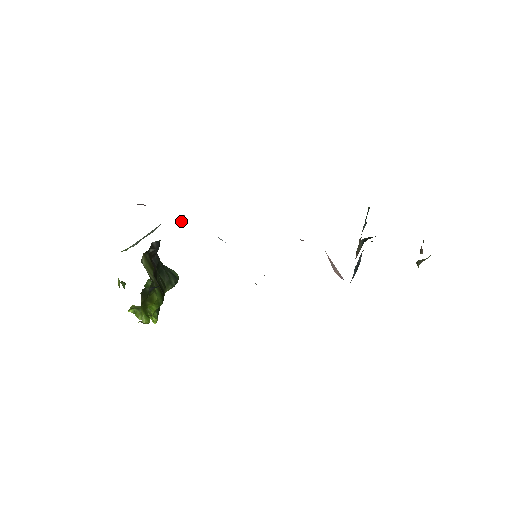
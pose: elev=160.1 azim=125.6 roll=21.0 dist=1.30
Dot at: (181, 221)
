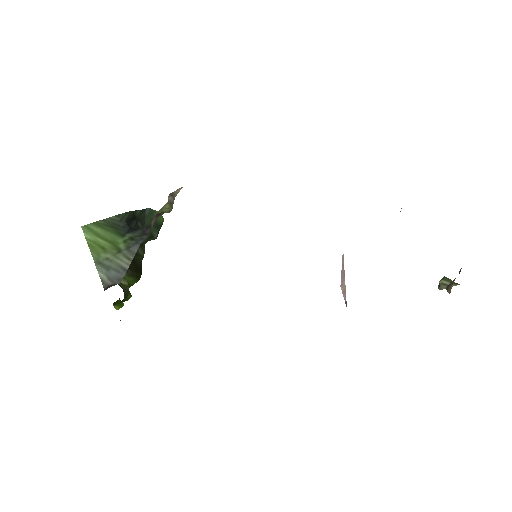
Dot at: (169, 198)
